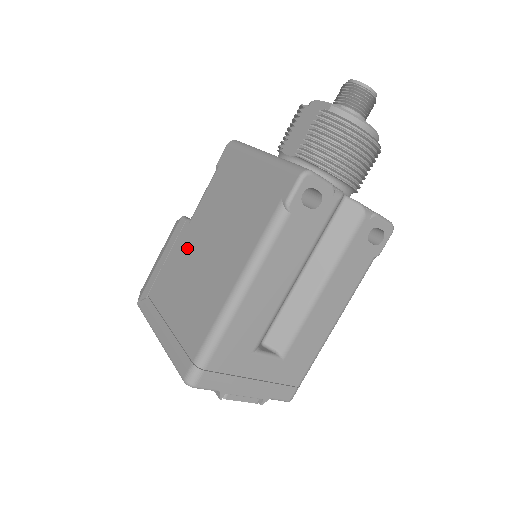
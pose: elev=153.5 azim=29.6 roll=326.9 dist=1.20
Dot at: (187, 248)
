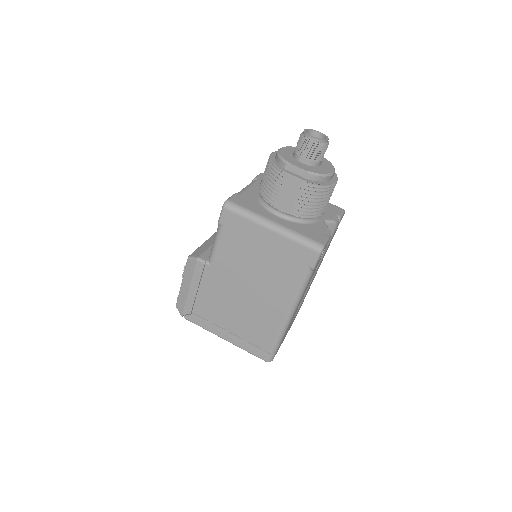
Dot at: (220, 285)
